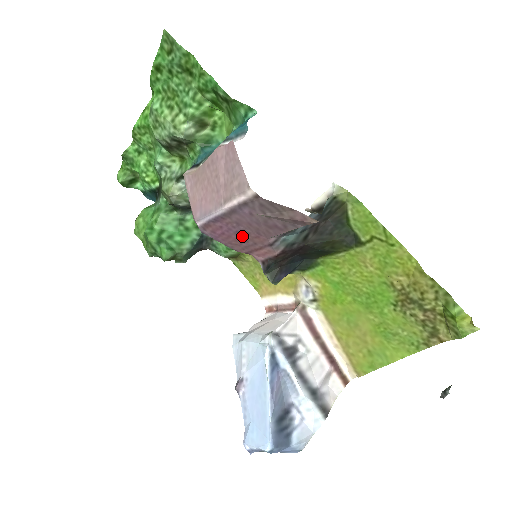
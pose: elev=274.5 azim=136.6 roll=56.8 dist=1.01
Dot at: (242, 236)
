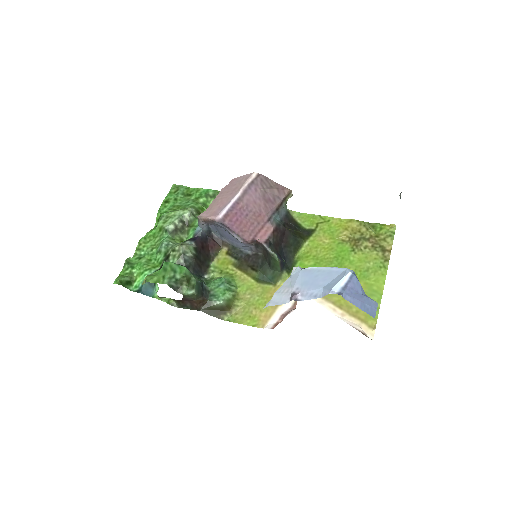
Dot at: (250, 219)
